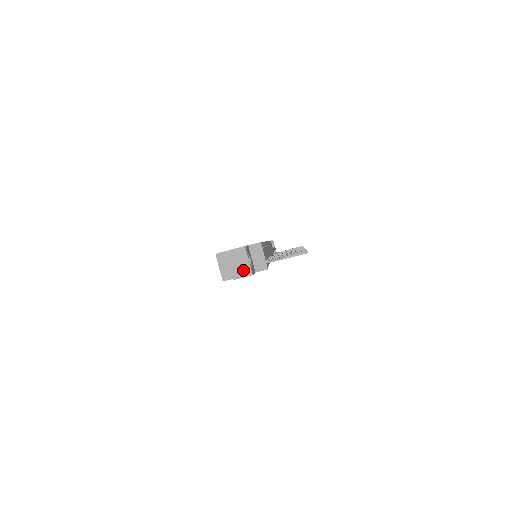
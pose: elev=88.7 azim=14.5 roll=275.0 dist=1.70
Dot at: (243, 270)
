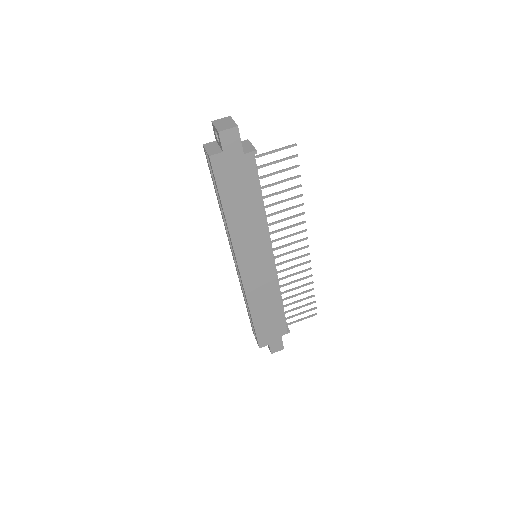
Dot at: (228, 126)
